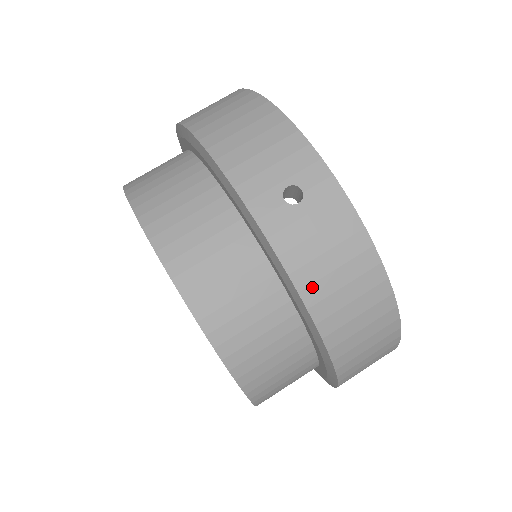
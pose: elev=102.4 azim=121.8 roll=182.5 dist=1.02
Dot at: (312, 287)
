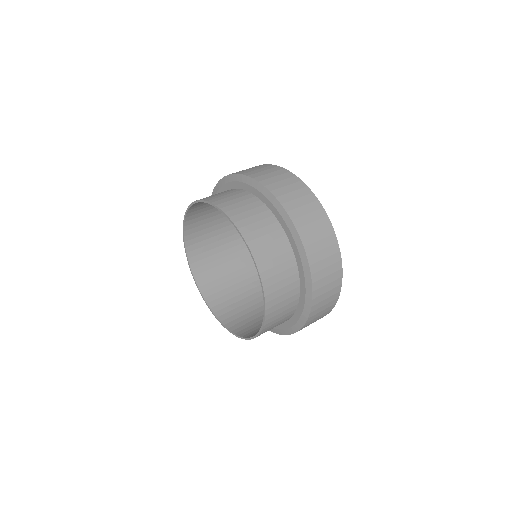
Dot at: (243, 172)
